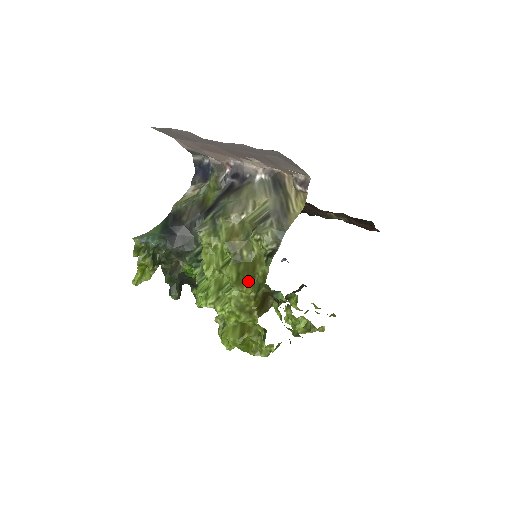
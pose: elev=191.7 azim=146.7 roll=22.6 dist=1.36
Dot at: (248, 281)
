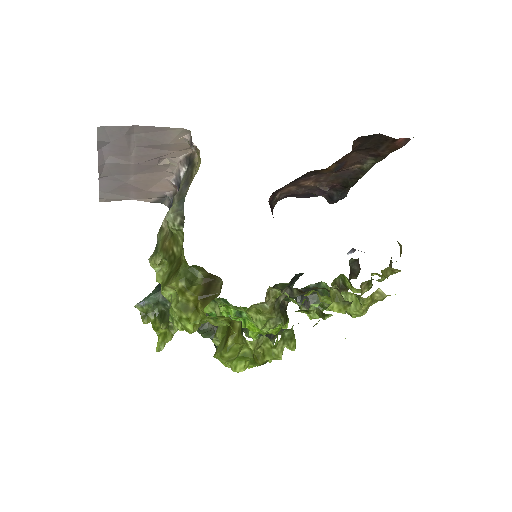
Dot at: (174, 274)
